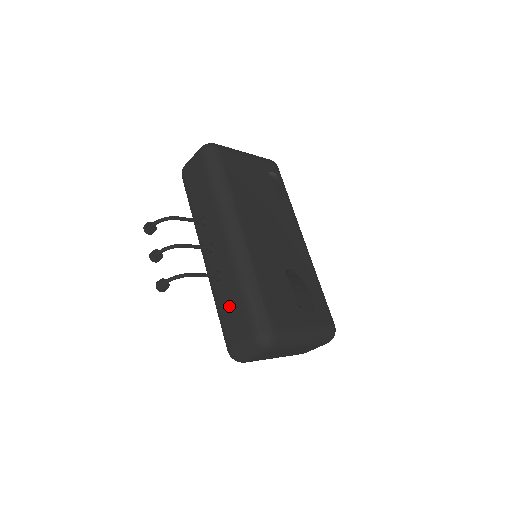
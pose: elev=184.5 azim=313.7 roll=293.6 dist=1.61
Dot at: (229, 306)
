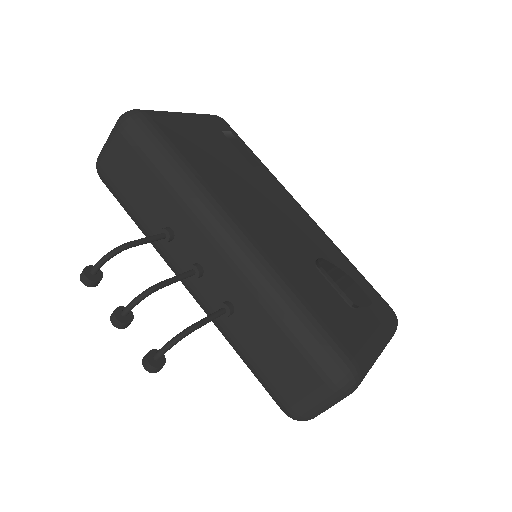
Dot at: (265, 348)
